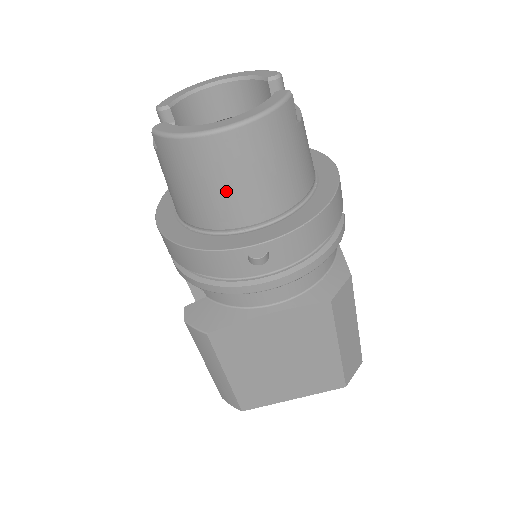
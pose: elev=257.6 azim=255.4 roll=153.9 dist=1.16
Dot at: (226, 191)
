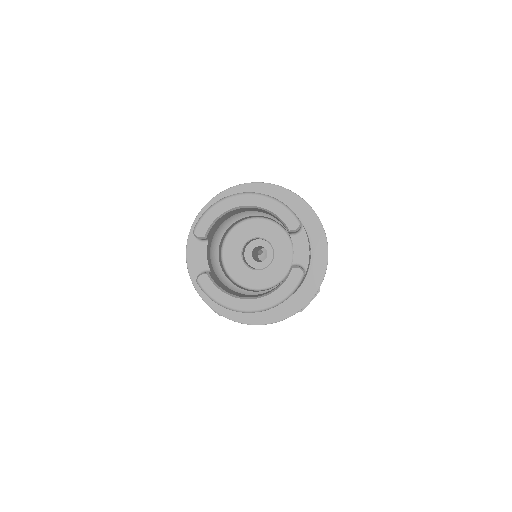
Dot at: occluded
